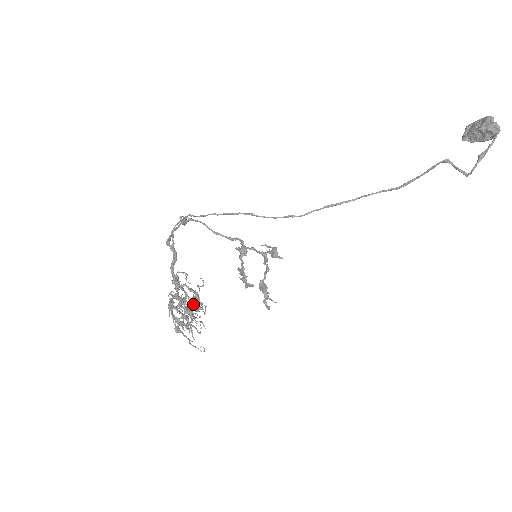
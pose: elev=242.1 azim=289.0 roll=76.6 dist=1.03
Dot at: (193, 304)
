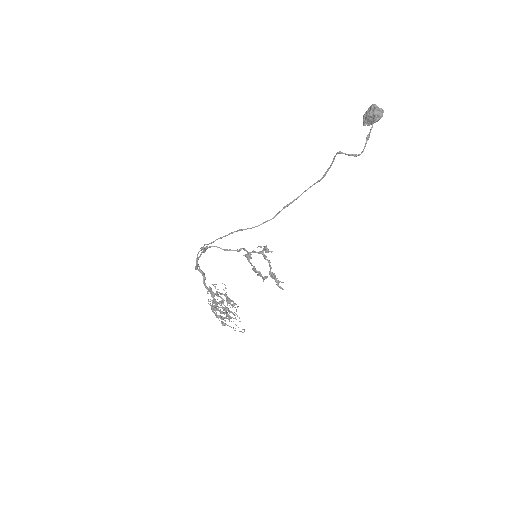
Dot at: (228, 303)
